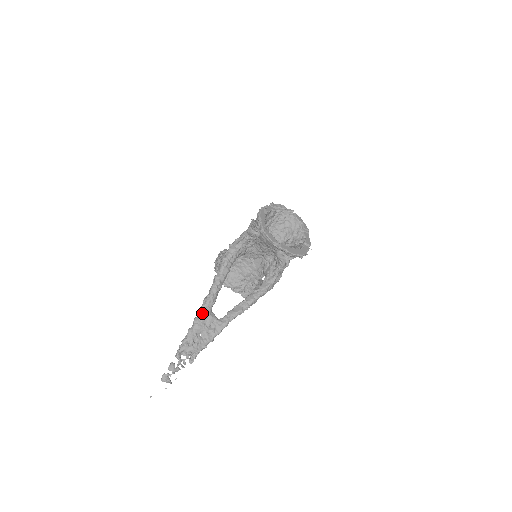
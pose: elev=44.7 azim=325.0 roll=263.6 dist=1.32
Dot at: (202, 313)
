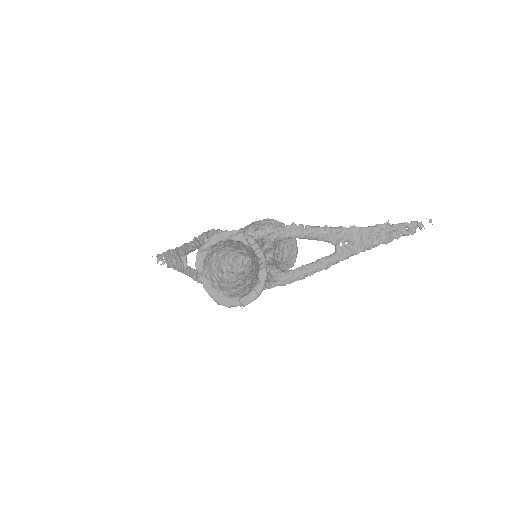
Dot at: (178, 250)
